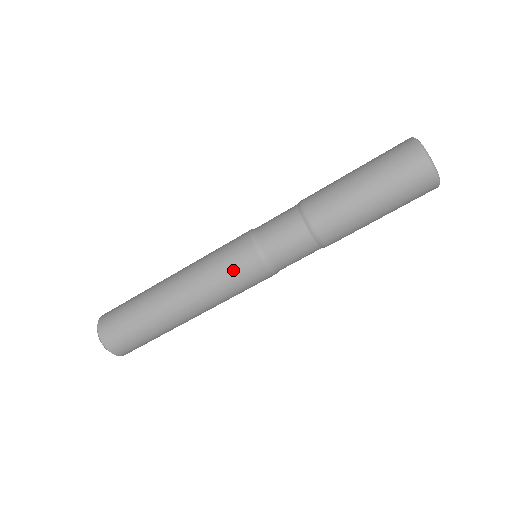
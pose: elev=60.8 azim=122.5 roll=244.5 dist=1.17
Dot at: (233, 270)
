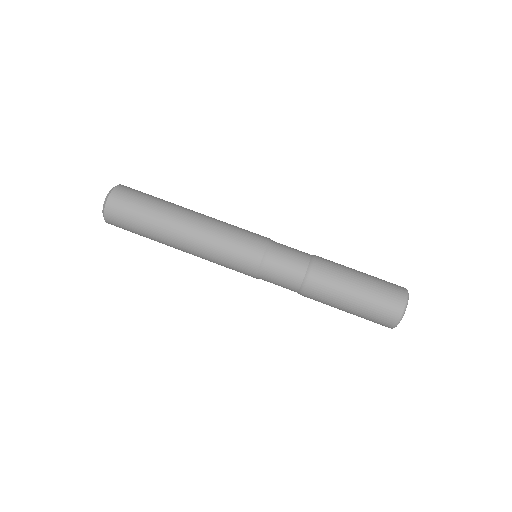
Dot at: (238, 250)
